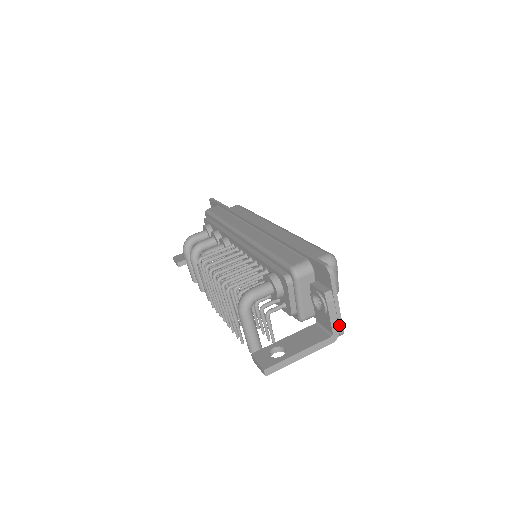
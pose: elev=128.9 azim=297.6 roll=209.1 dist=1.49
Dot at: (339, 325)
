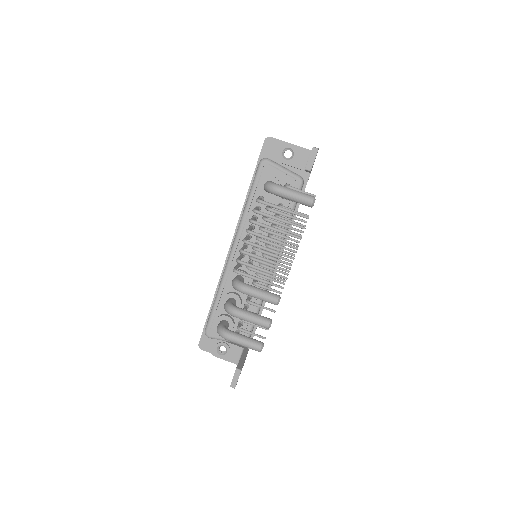
Dot at: occluded
